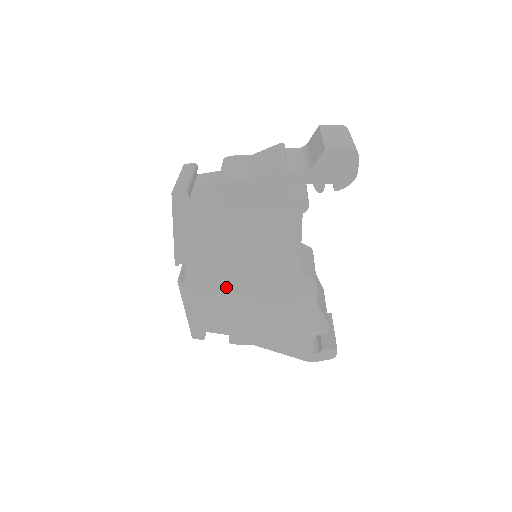
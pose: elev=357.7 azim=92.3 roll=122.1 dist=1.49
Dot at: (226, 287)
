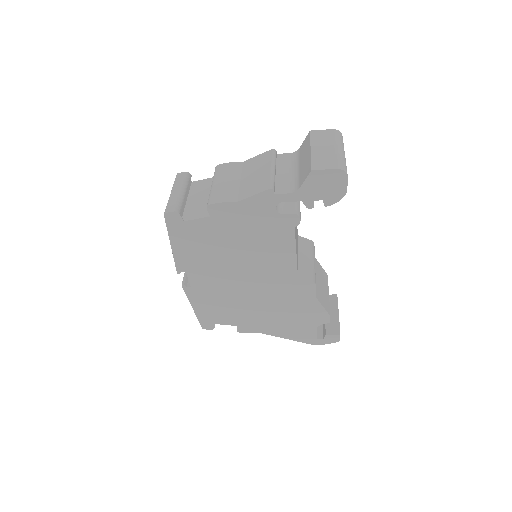
Dot at: (228, 289)
